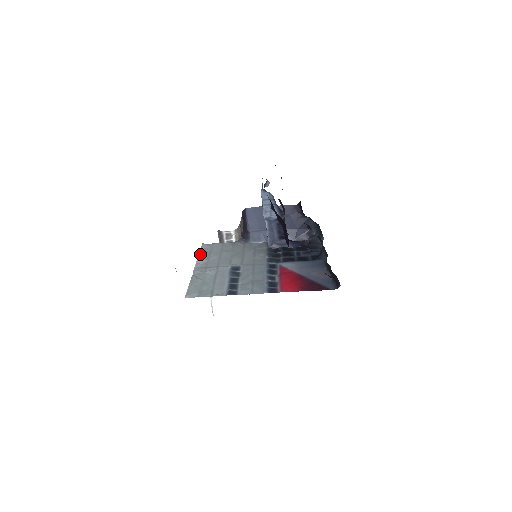
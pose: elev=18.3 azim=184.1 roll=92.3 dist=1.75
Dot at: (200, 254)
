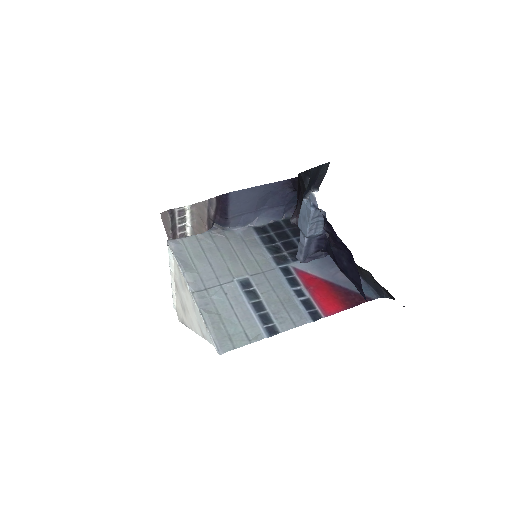
Dot at: (181, 264)
